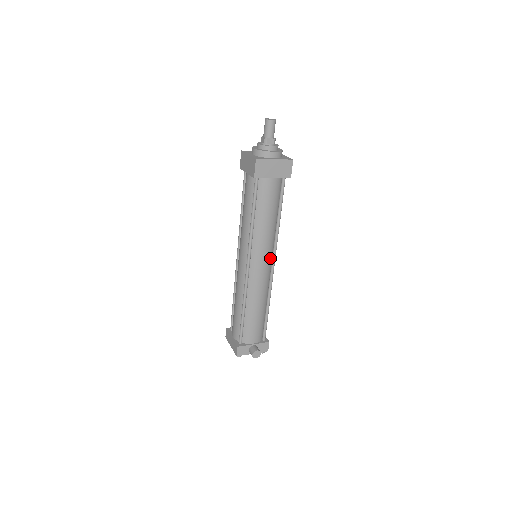
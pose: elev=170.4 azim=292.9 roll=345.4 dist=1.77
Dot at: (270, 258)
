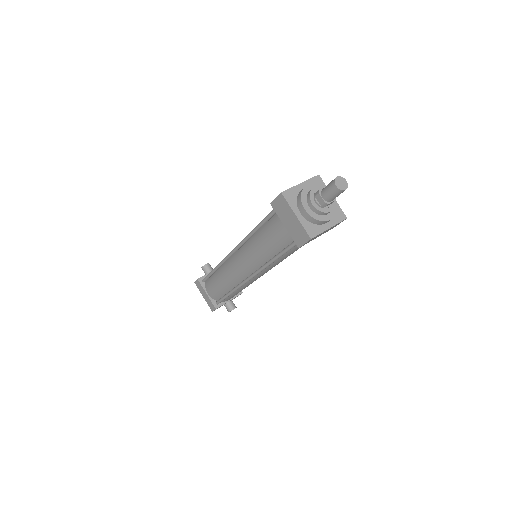
Dot at: occluded
